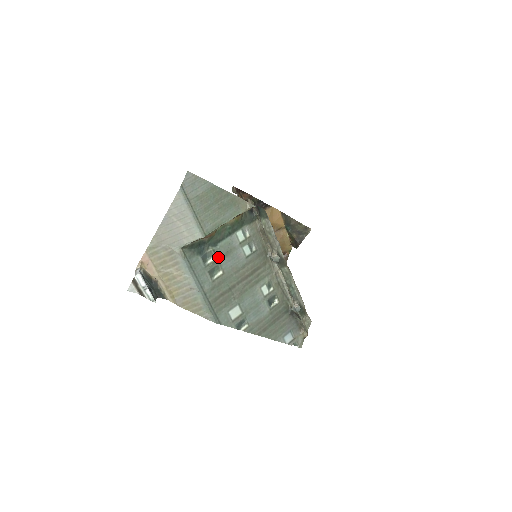
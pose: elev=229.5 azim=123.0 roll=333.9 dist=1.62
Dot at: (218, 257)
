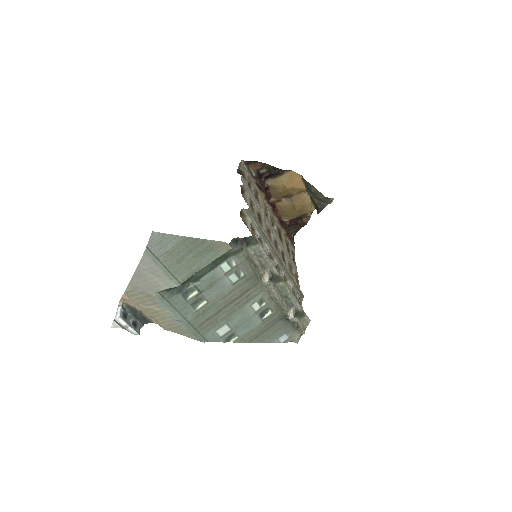
Dot at: (201, 290)
